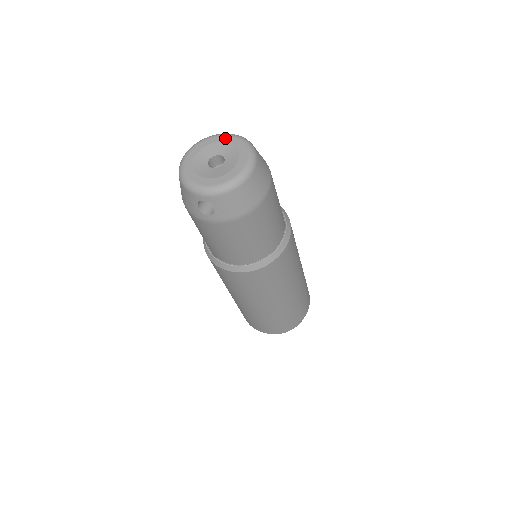
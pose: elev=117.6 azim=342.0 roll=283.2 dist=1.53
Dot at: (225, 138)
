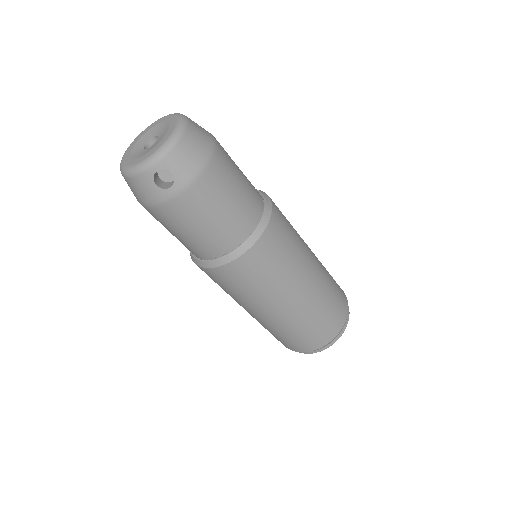
Dot at: (149, 127)
